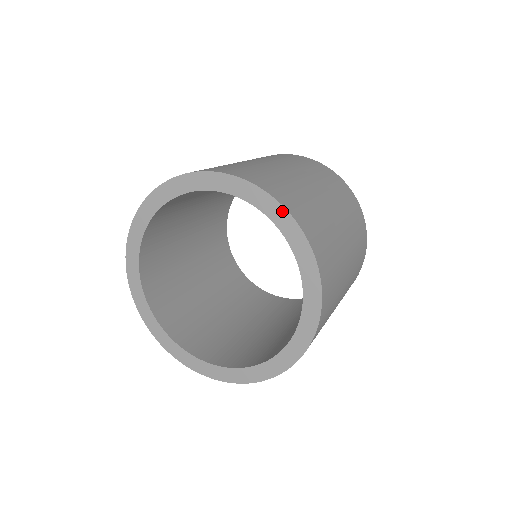
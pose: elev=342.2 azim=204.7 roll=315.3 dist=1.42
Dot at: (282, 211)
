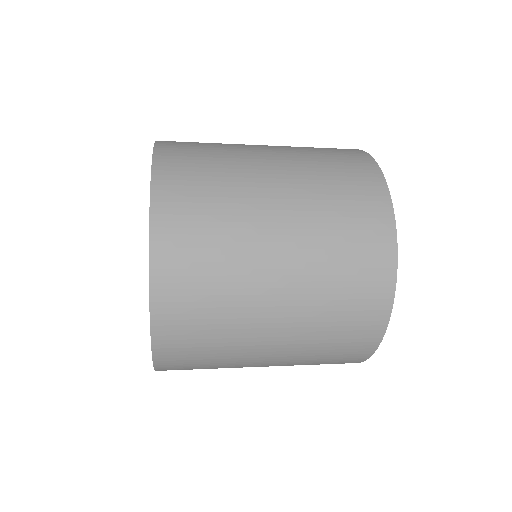
Dot at: occluded
